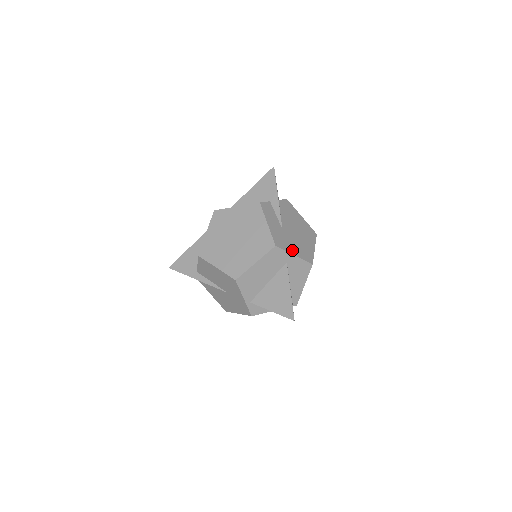
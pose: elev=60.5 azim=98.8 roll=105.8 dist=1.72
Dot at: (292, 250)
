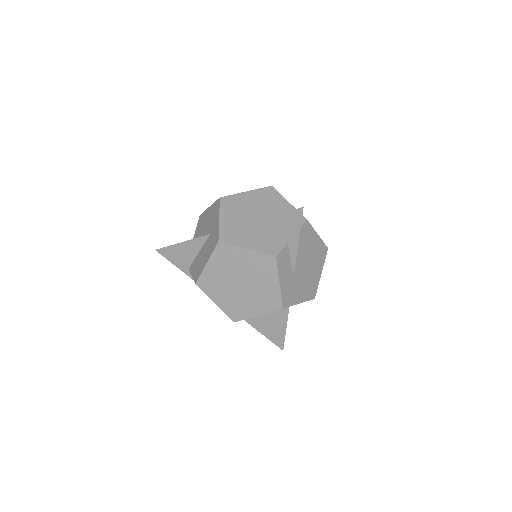
Dot at: (298, 298)
